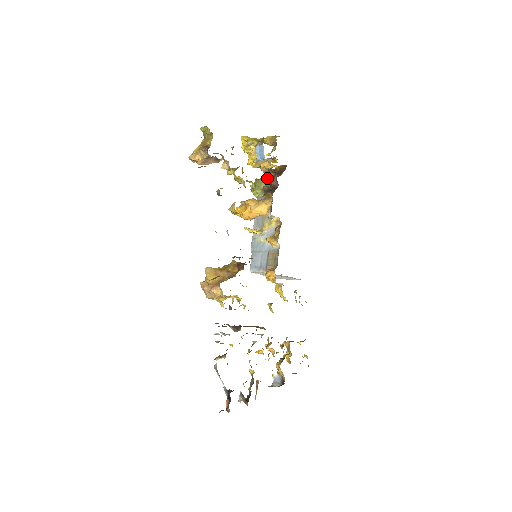
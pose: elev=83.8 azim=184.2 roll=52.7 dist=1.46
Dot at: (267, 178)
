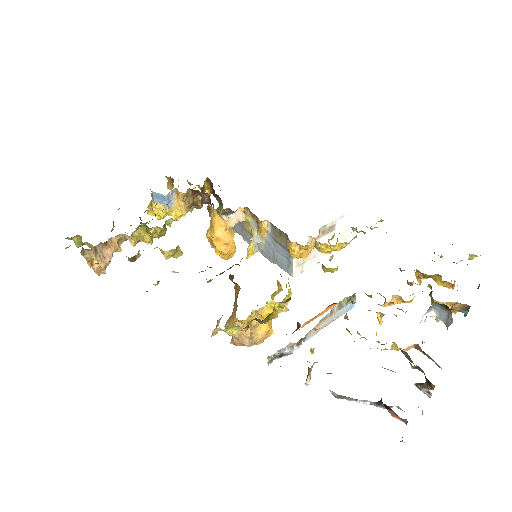
Dot at: (218, 207)
